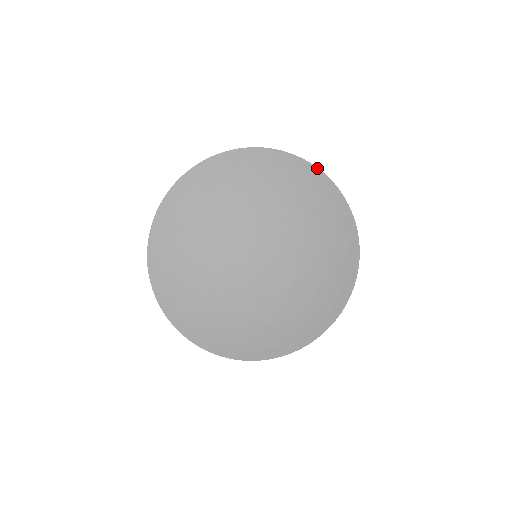
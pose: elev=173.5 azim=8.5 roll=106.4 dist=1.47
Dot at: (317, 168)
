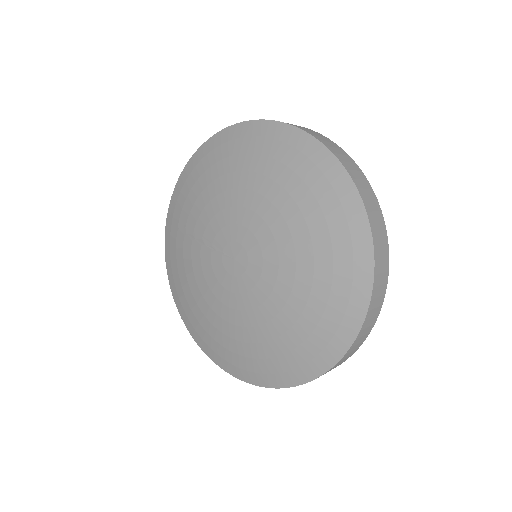
Dot at: (362, 202)
